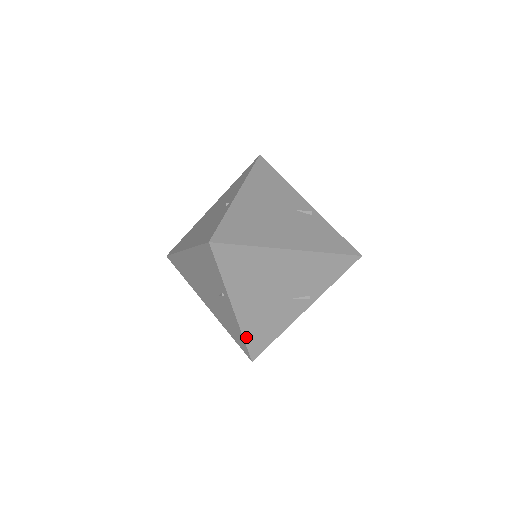
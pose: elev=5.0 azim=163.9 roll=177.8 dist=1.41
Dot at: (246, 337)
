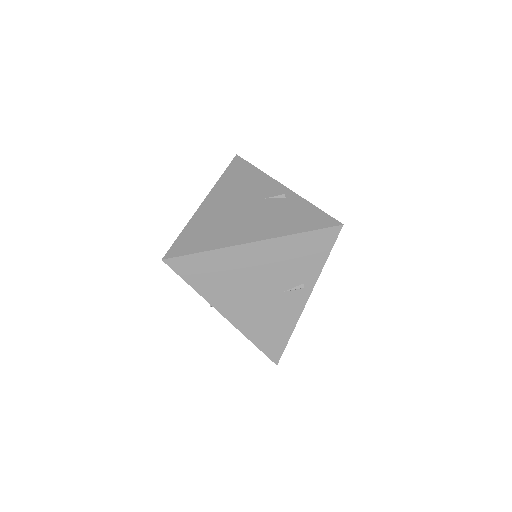
Dot at: occluded
